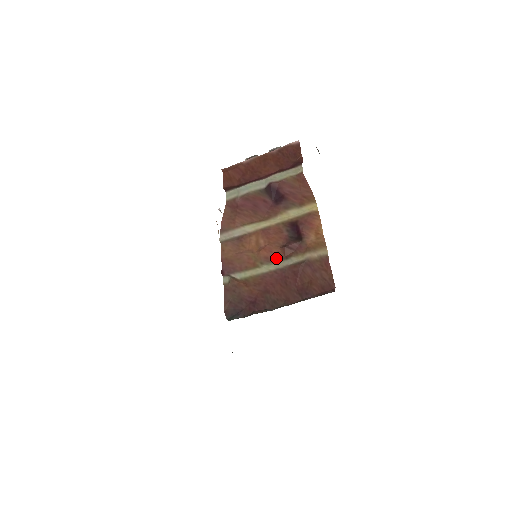
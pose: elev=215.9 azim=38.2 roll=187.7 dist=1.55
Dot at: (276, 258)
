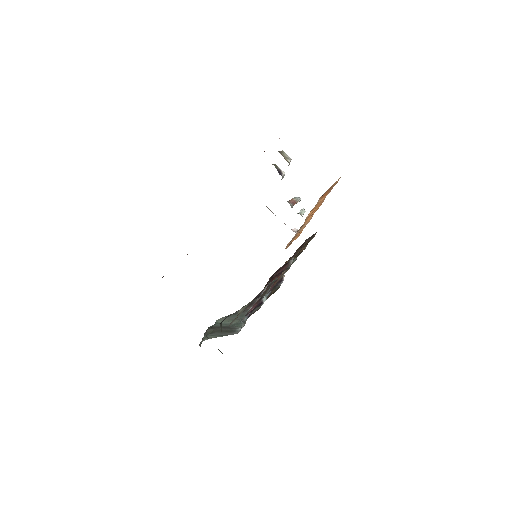
Dot at: occluded
